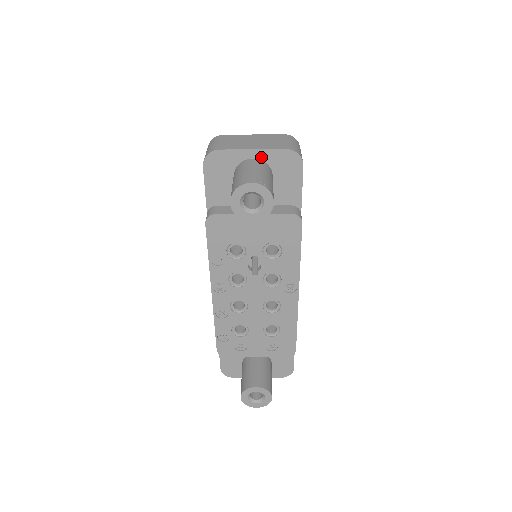
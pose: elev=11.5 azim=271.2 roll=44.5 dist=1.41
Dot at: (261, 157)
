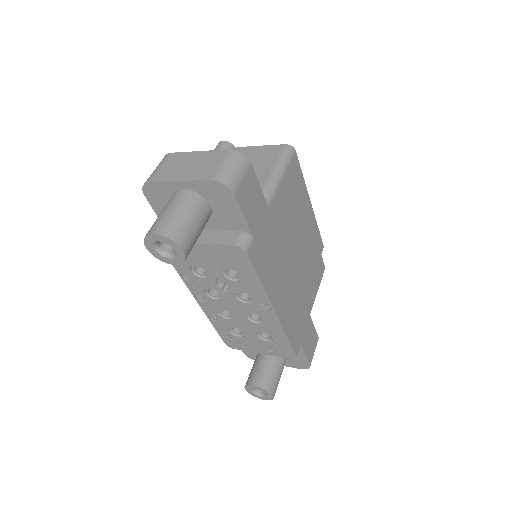
Dot at: (190, 188)
